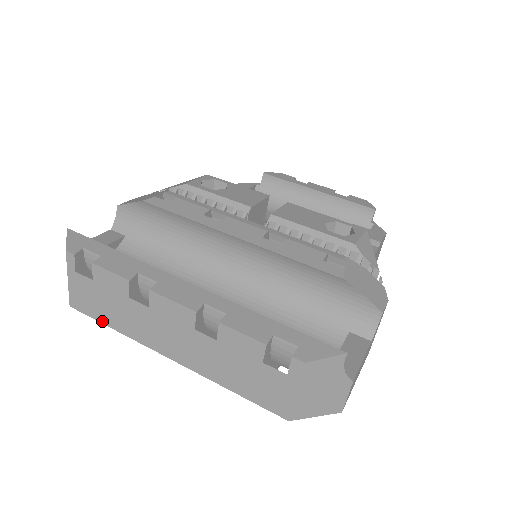
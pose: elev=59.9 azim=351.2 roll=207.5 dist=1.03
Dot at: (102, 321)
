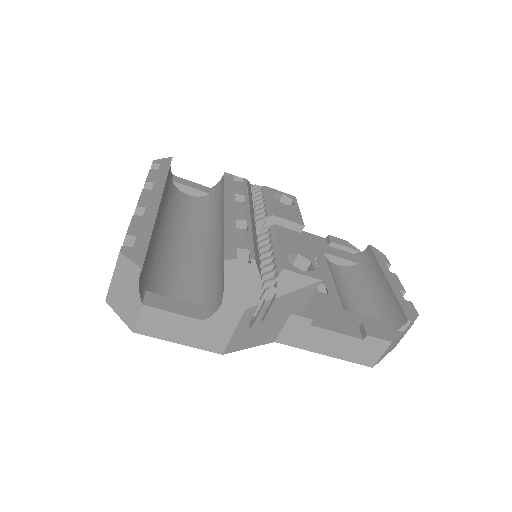
Dot at: occluded
